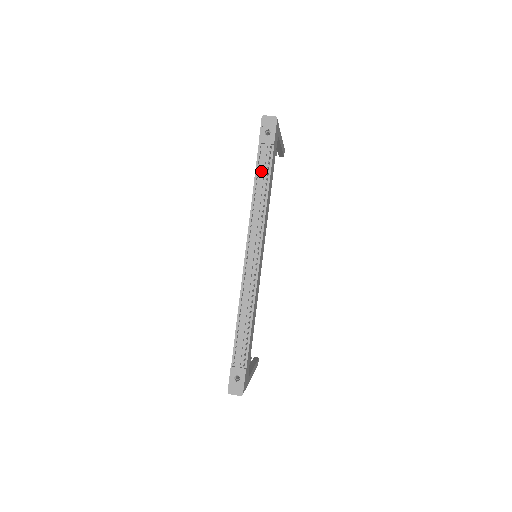
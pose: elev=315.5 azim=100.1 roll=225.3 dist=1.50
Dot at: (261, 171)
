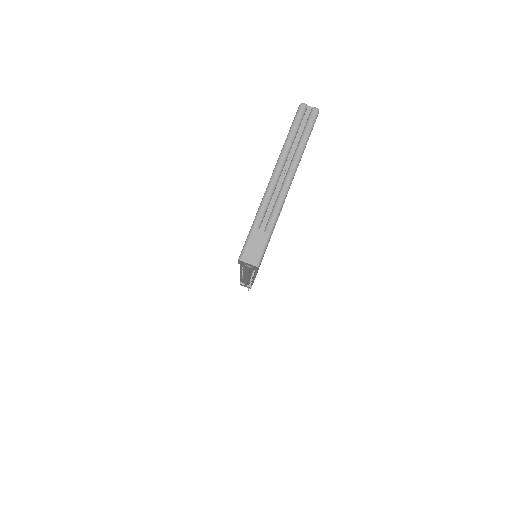
Dot at: occluded
